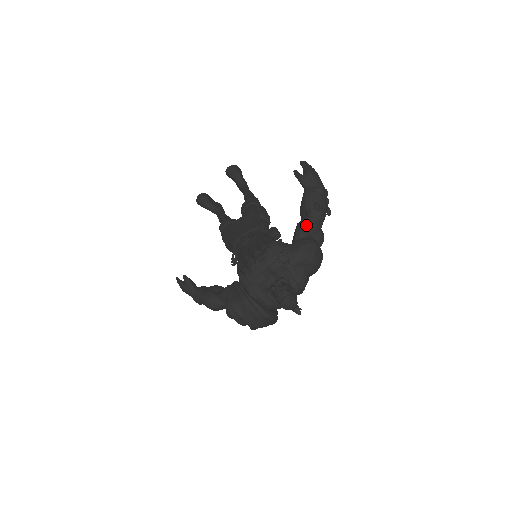
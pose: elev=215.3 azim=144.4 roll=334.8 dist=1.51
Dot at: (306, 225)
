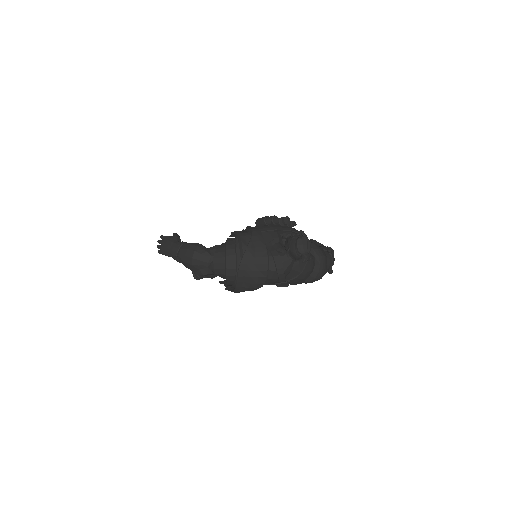
Dot at: occluded
